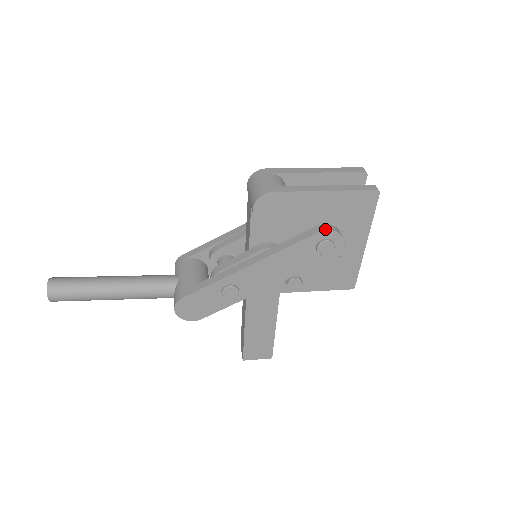
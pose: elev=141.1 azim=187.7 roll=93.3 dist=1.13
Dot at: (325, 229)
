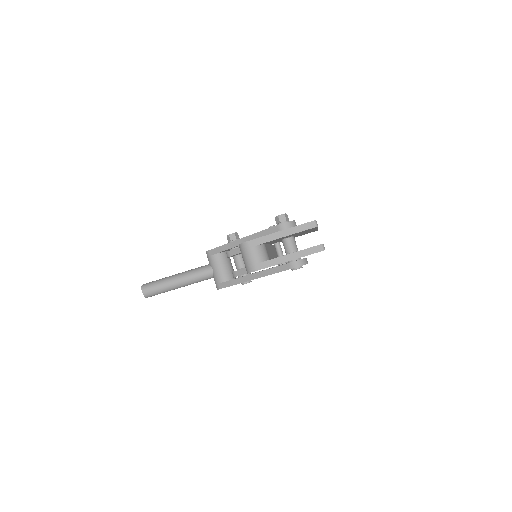
Dot at: (294, 267)
